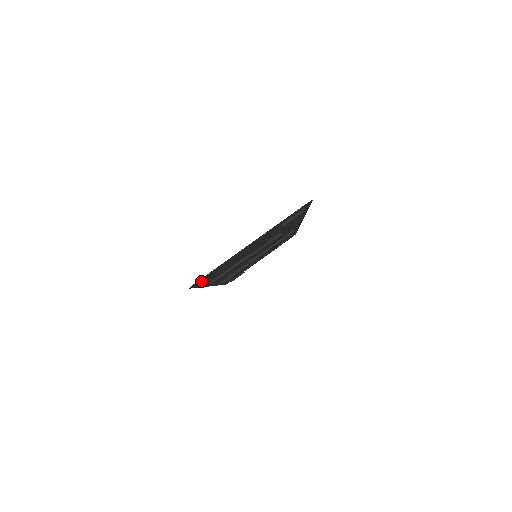
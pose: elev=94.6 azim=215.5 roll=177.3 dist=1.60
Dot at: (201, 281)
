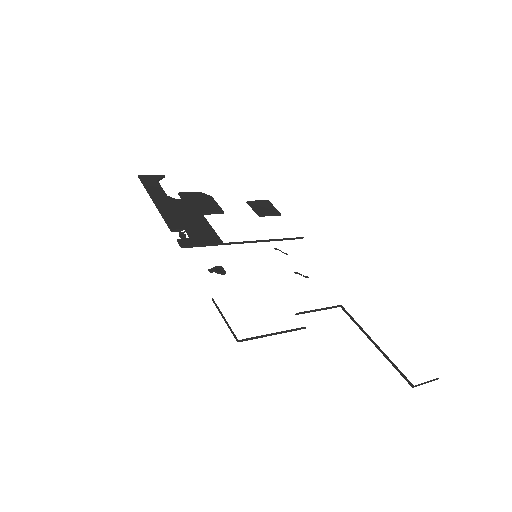
Dot at: occluded
